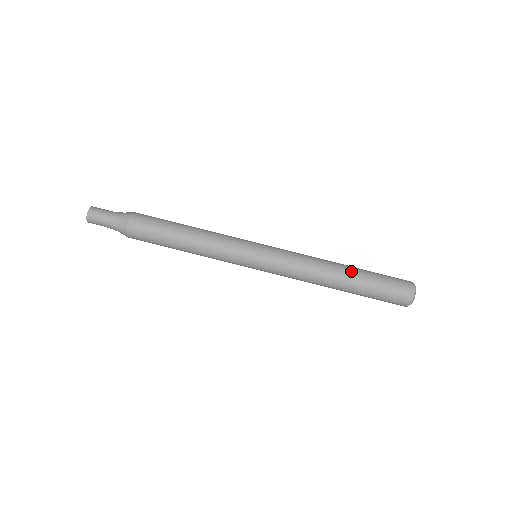
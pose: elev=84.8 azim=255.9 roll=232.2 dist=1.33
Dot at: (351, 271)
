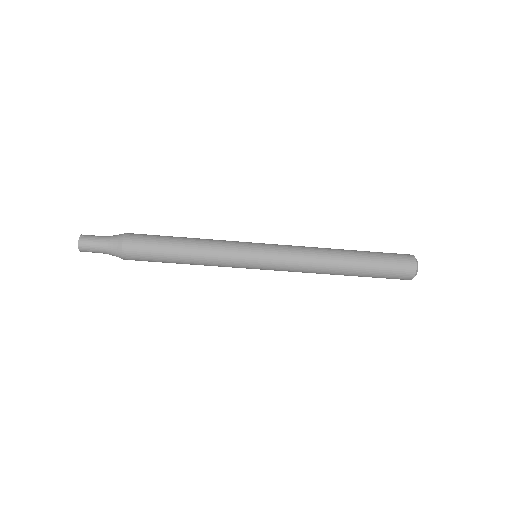
Dot at: (352, 253)
